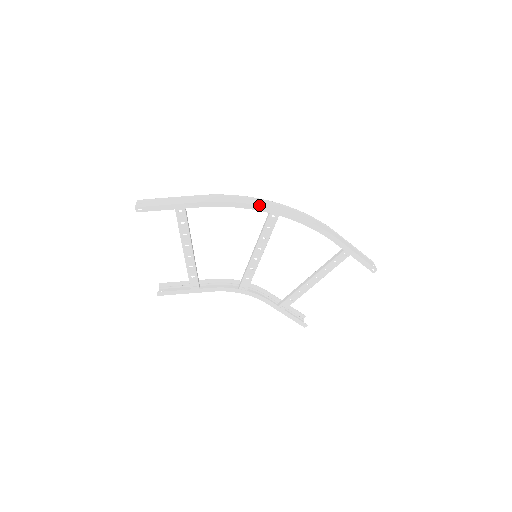
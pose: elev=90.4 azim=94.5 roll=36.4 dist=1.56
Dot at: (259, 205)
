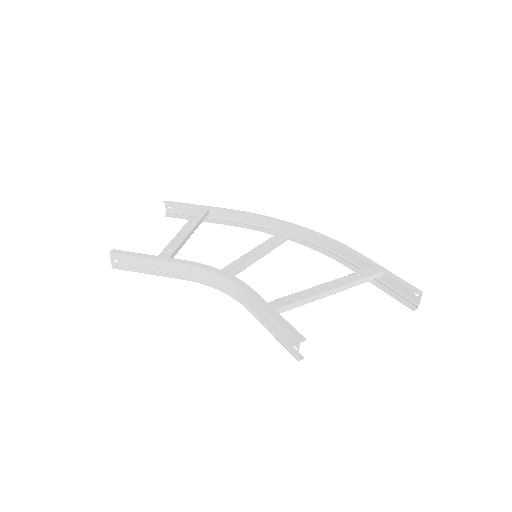
Dot at: (278, 219)
